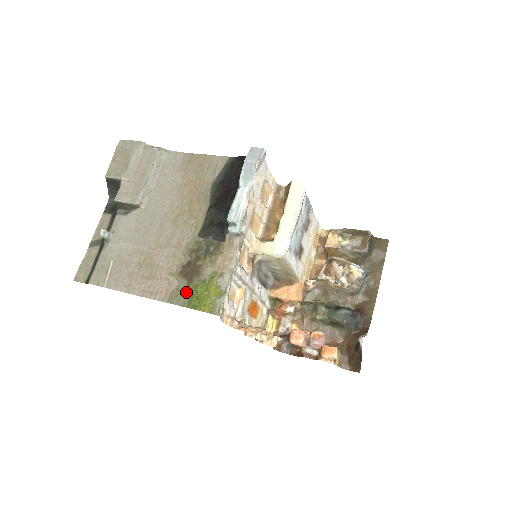
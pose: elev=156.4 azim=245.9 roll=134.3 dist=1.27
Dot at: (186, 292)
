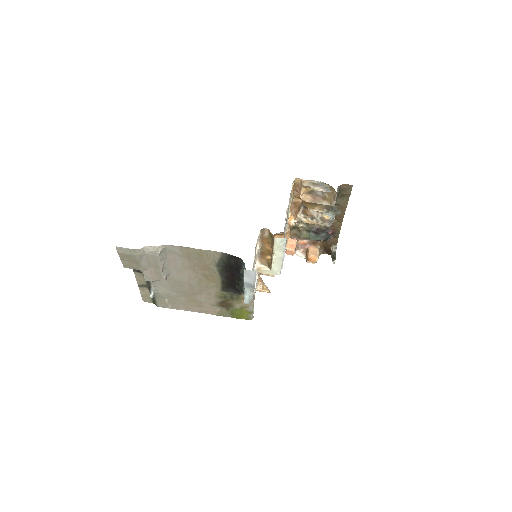
Dot at: (228, 312)
